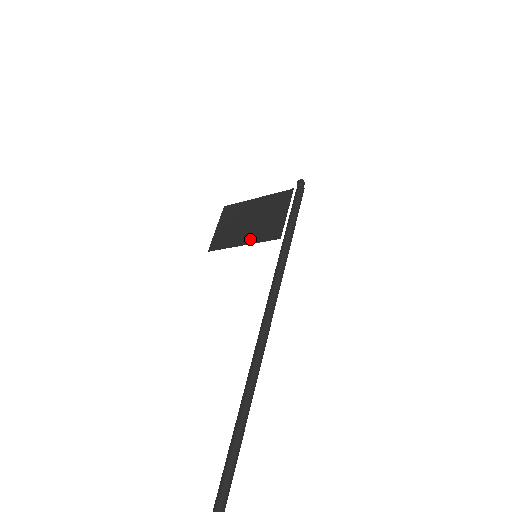
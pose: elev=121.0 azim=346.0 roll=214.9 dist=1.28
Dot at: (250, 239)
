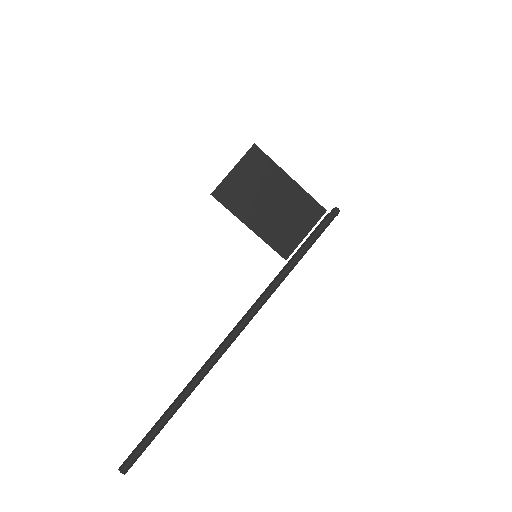
Dot at: (260, 229)
